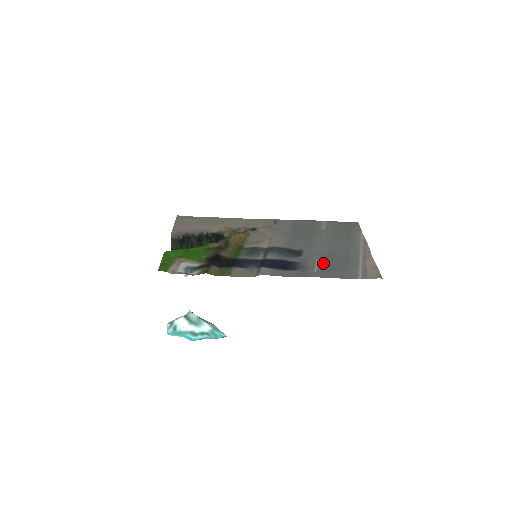
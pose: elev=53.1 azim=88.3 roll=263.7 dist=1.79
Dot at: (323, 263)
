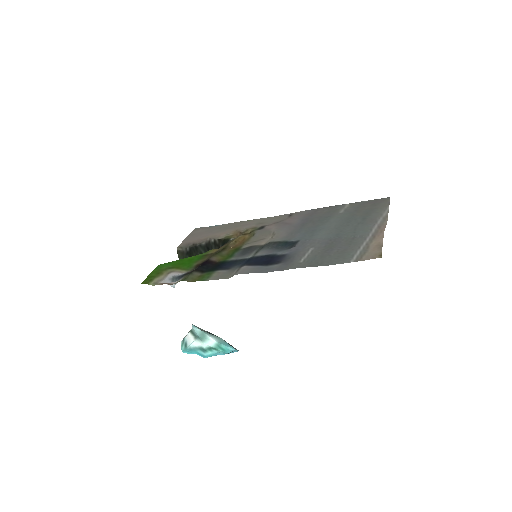
Dot at: (316, 251)
